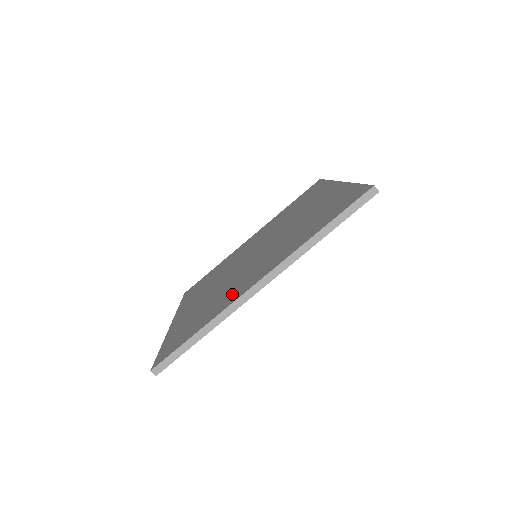
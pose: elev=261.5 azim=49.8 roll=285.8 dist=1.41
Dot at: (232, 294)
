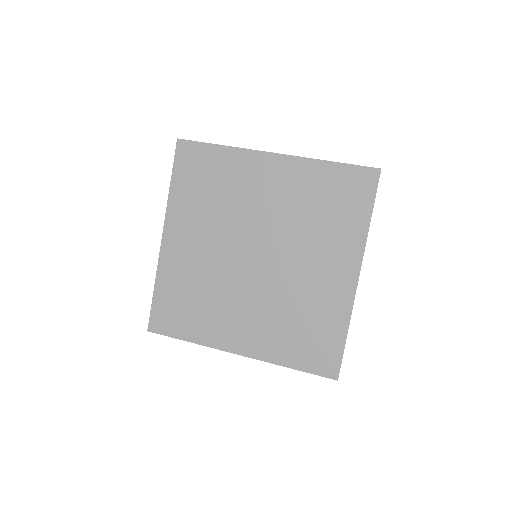
Dot at: occluded
